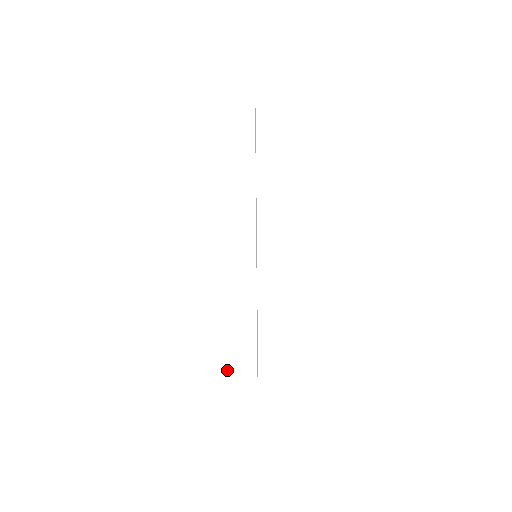
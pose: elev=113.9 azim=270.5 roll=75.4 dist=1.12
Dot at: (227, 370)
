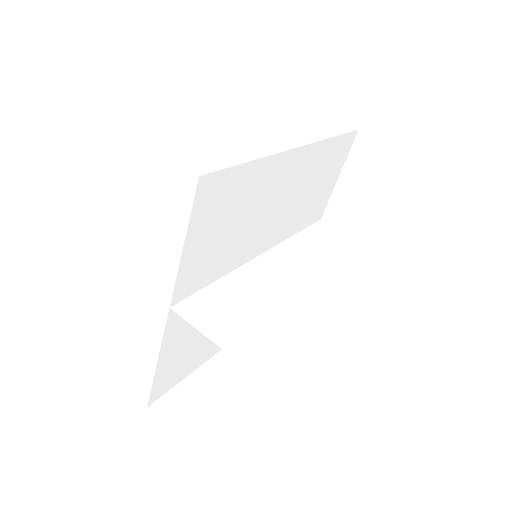
Dot at: (144, 279)
